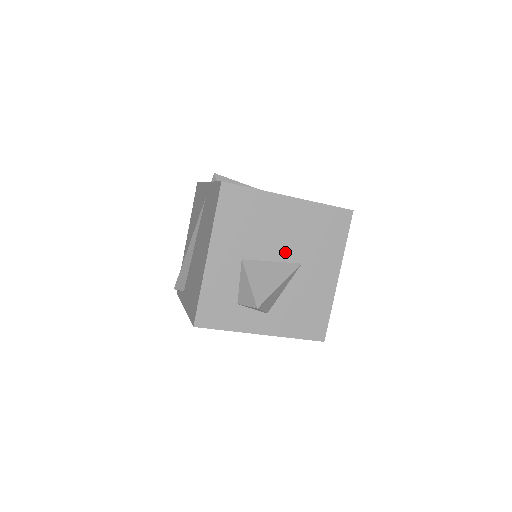
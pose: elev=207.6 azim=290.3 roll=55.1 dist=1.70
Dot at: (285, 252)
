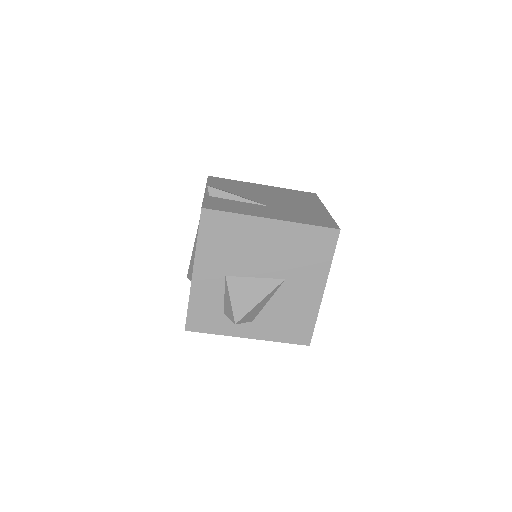
Dot at: (268, 269)
